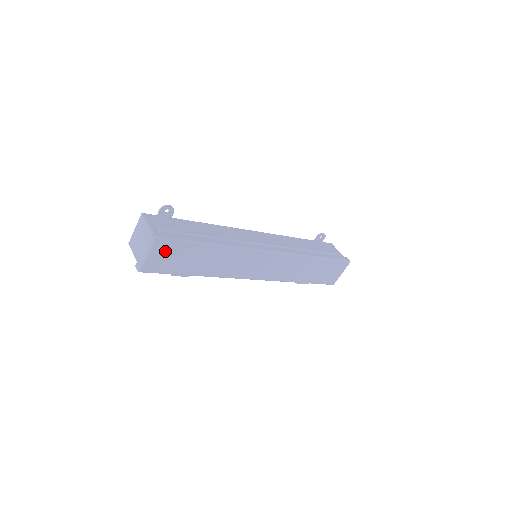
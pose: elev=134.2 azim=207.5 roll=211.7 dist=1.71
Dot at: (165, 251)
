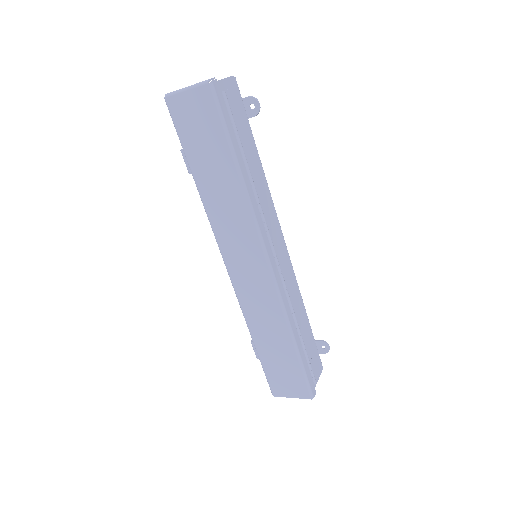
Dot at: (202, 109)
